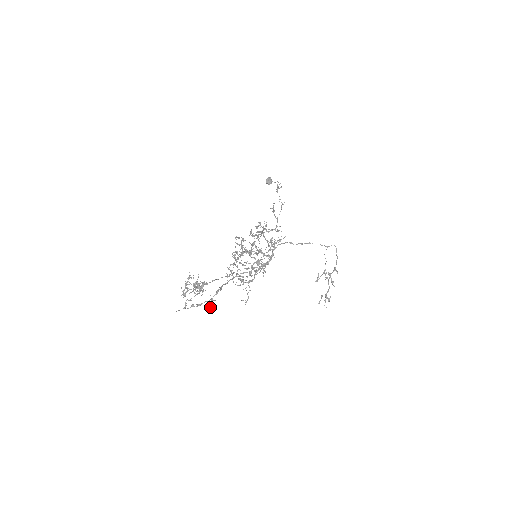
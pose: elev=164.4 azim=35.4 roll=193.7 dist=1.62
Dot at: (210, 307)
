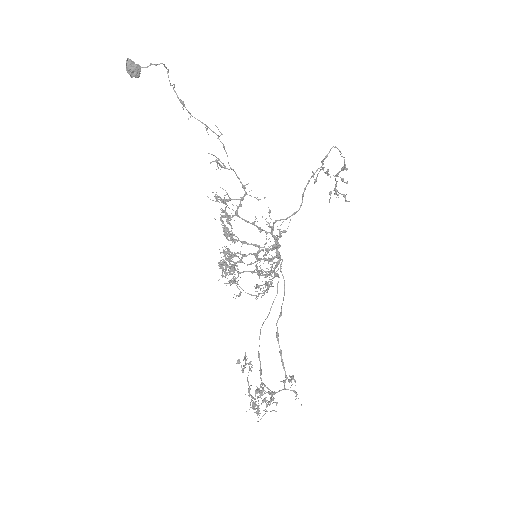
Dot at: occluded
